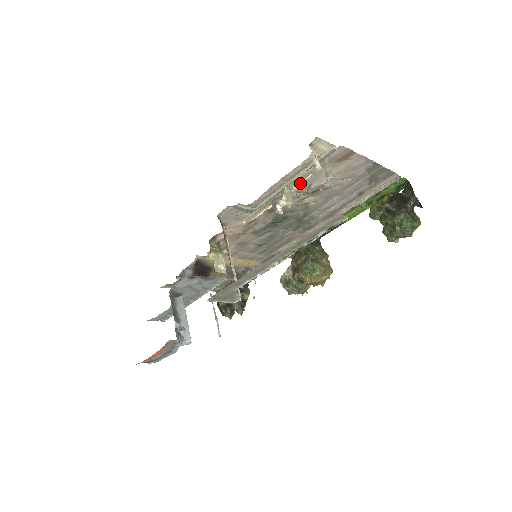
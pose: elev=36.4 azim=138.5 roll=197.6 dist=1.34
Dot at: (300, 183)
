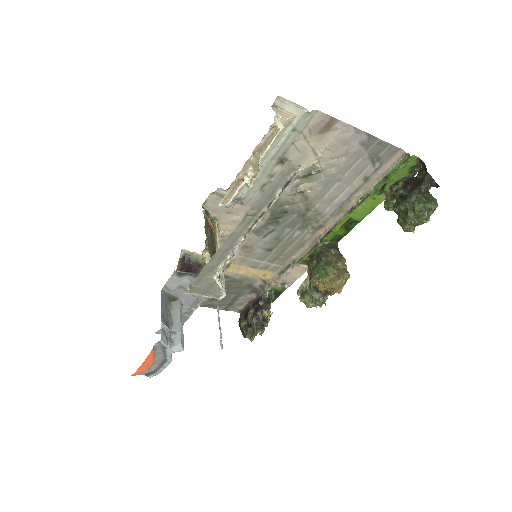
Dot at: (266, 149)
